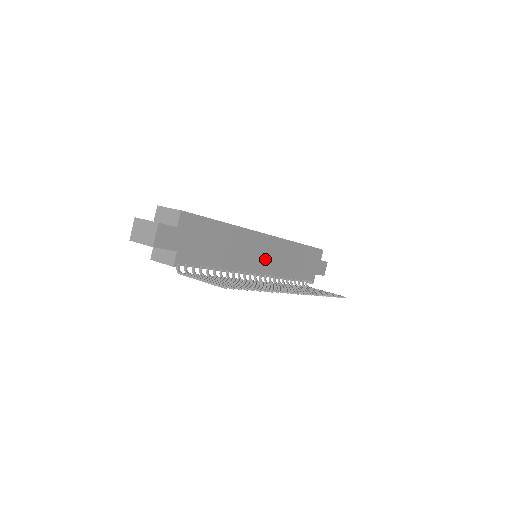
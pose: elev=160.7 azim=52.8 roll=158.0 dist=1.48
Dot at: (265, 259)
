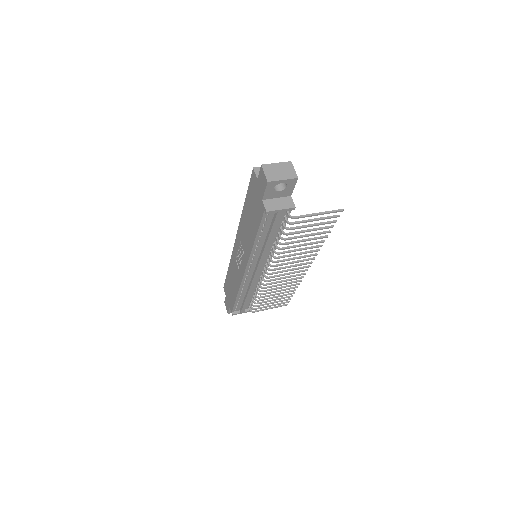
Dot at: occluded
